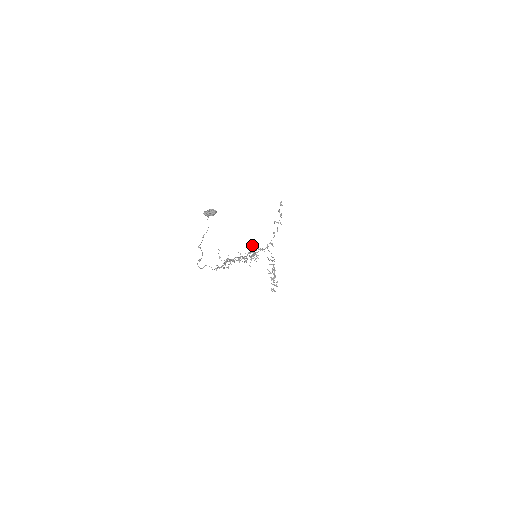
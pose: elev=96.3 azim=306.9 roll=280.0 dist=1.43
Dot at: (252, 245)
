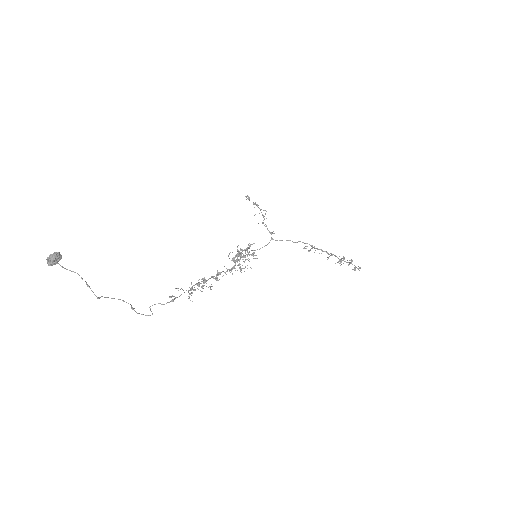
Dot at: (238, 252)
